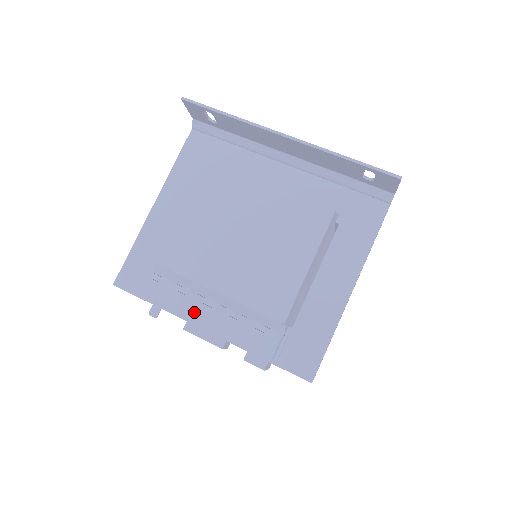
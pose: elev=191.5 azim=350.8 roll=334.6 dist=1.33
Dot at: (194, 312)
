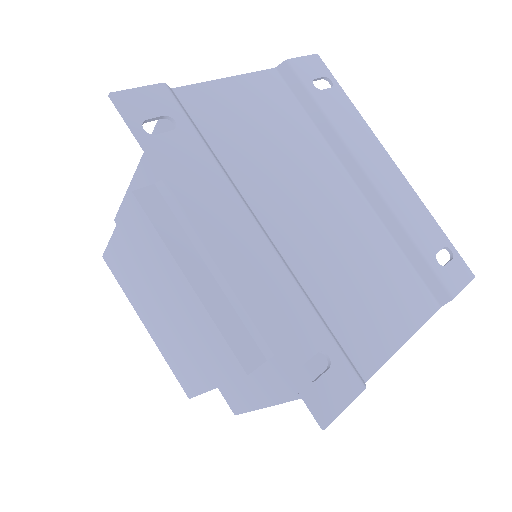
Dot at: occluded
